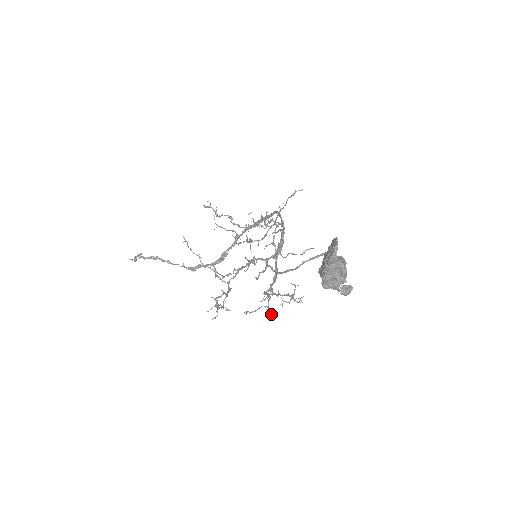
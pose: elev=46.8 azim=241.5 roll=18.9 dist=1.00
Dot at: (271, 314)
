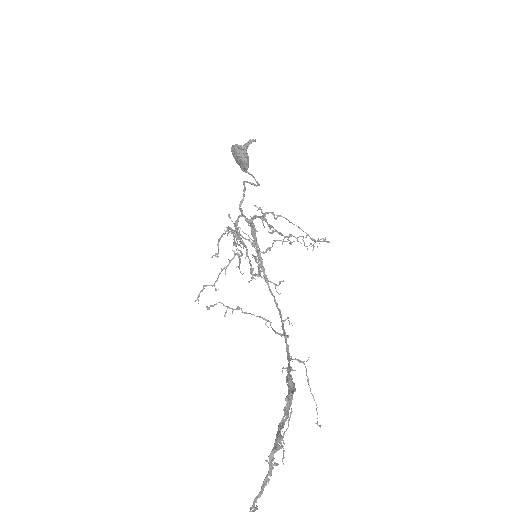
Dot at: occluded
